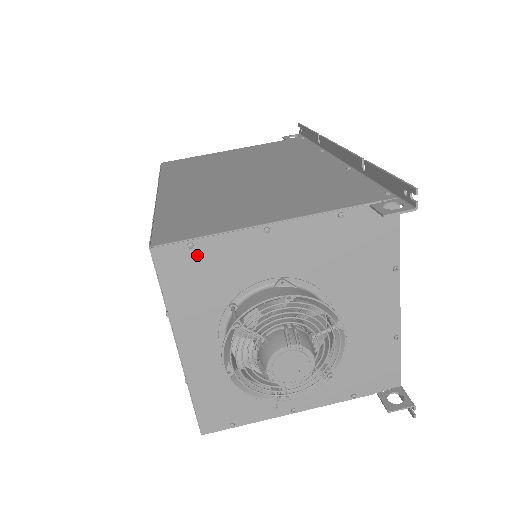
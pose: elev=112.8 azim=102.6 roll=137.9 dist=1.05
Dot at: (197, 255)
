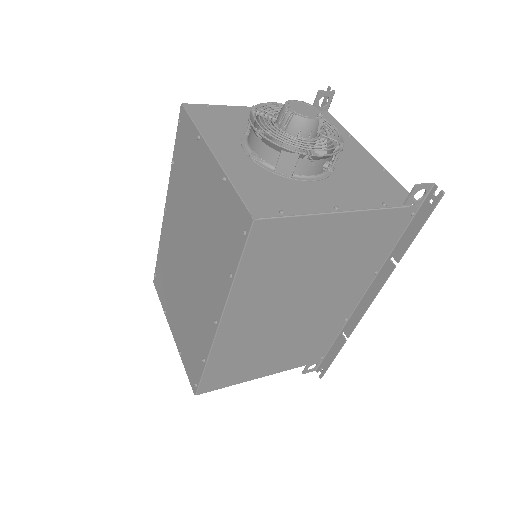
Dot at: (214, 111)
